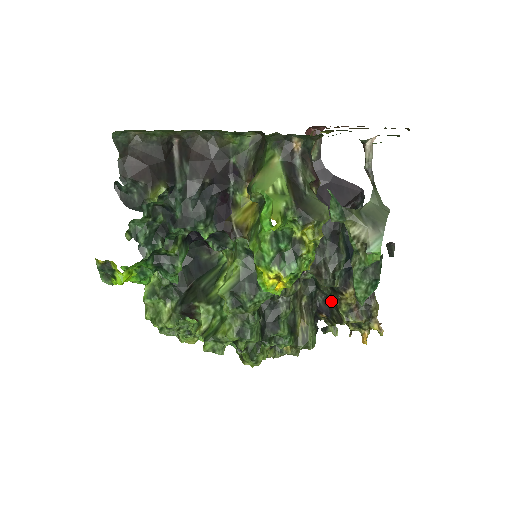
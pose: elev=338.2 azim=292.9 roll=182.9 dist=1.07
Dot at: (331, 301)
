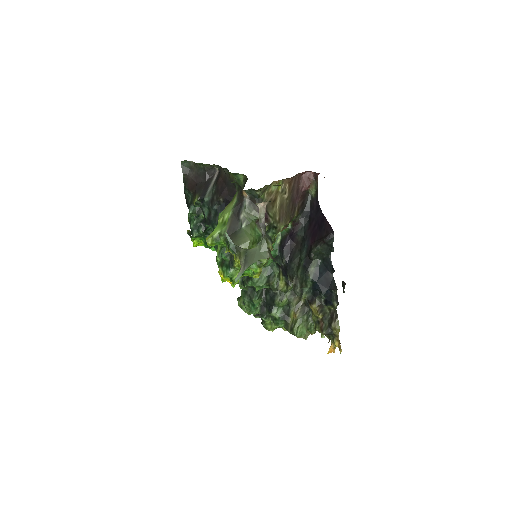
Dot at: occluded
